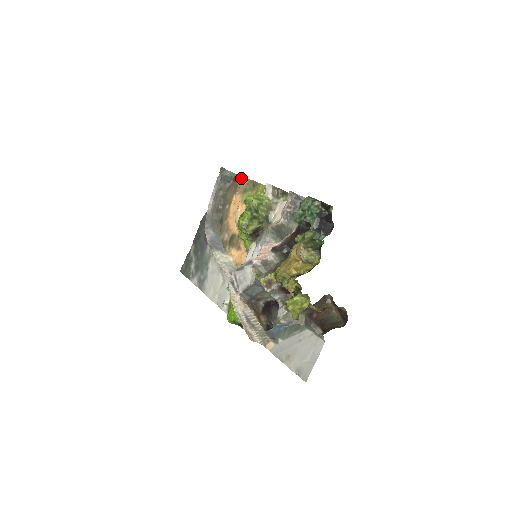
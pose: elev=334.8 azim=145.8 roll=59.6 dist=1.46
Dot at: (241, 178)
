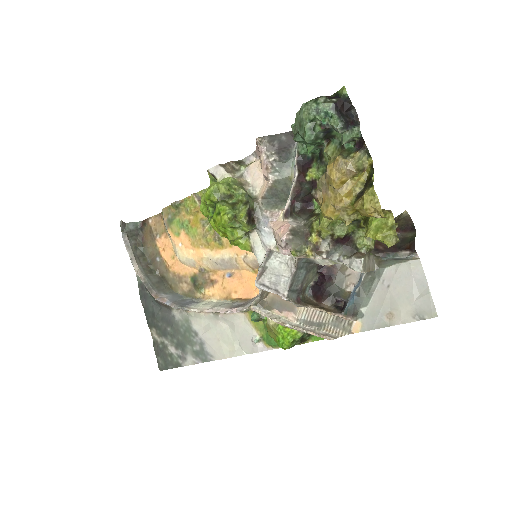
Dot at: (149, 220)
